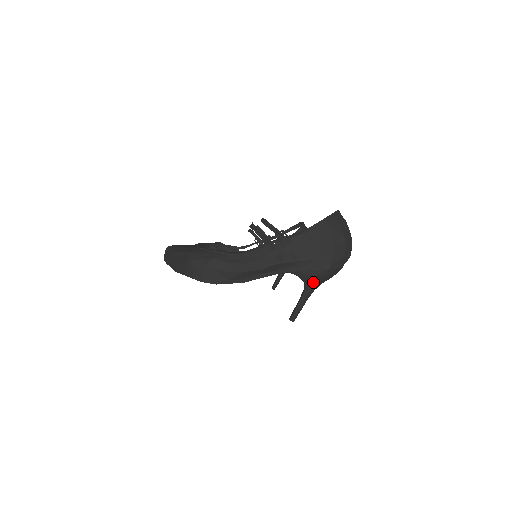
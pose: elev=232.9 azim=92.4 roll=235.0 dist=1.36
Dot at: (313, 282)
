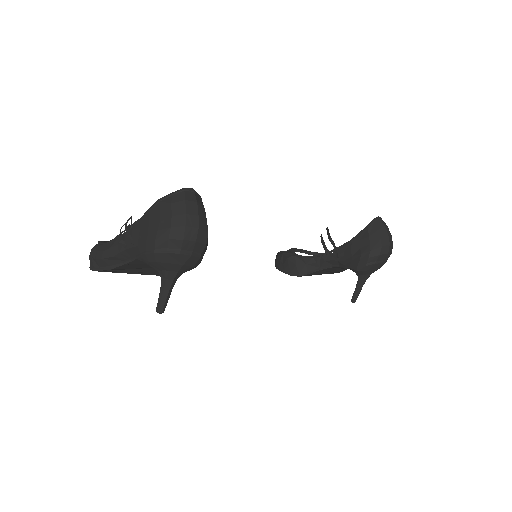
Dot at: (161, 269)
